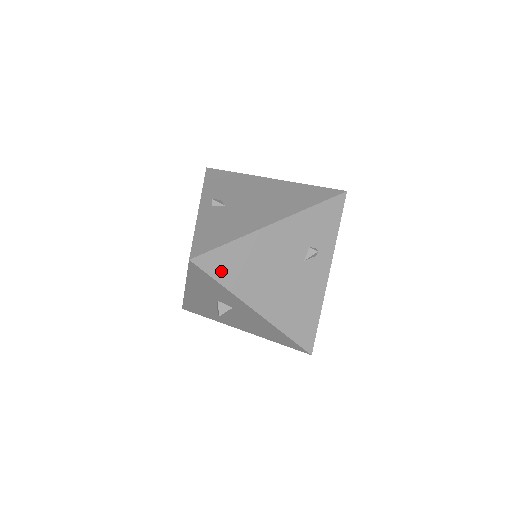
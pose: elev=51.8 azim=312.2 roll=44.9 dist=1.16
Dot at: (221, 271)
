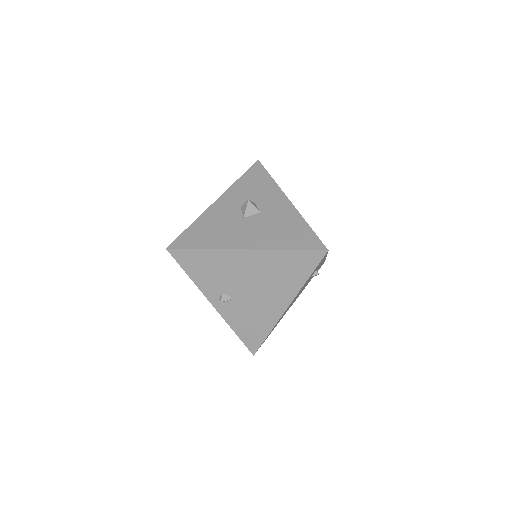
Dot at: (269, 334)
